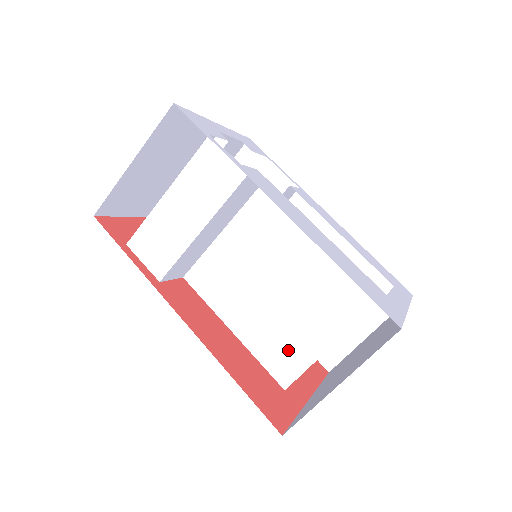
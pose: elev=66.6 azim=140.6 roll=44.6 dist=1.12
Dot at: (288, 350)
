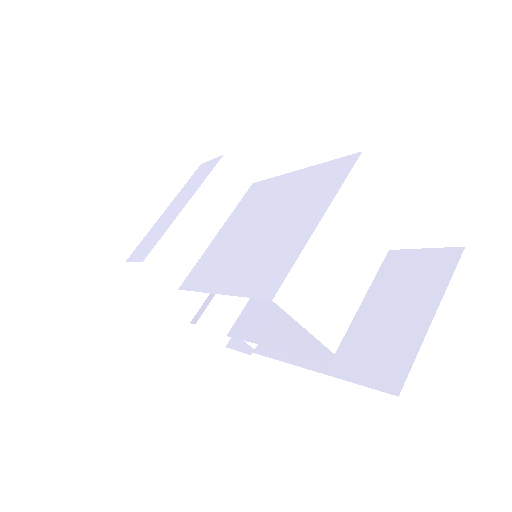
Dot at: (274, 262)
